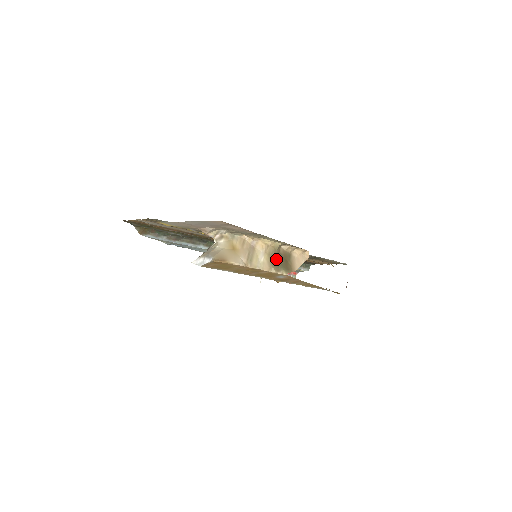
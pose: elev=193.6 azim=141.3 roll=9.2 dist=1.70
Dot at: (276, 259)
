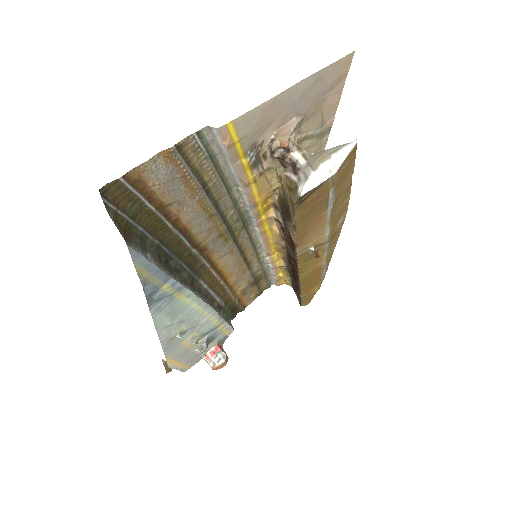
Dot at: occluded
